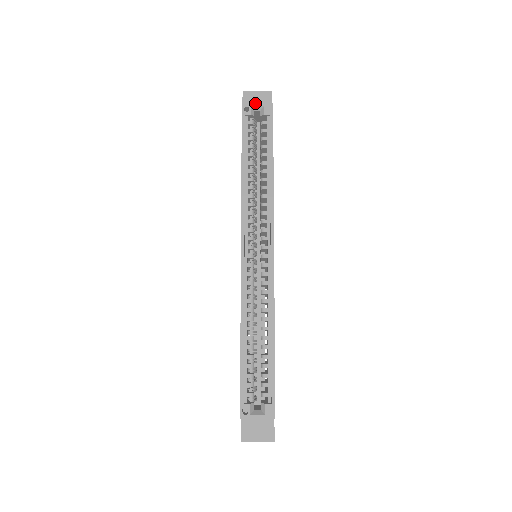
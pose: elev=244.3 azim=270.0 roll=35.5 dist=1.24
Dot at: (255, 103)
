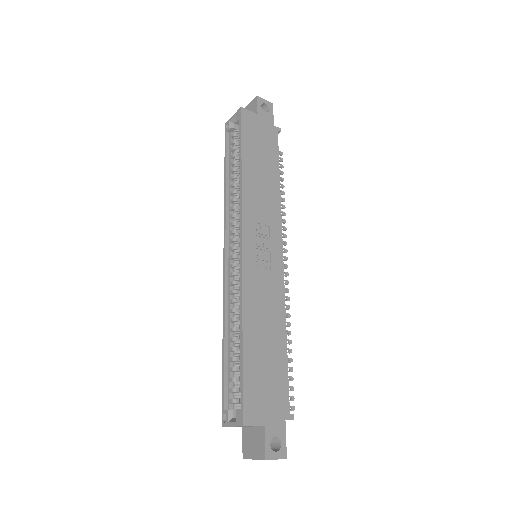
Dot at: (231, 117)
